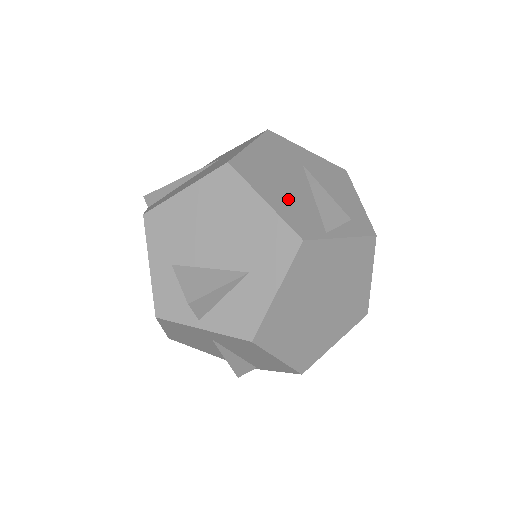
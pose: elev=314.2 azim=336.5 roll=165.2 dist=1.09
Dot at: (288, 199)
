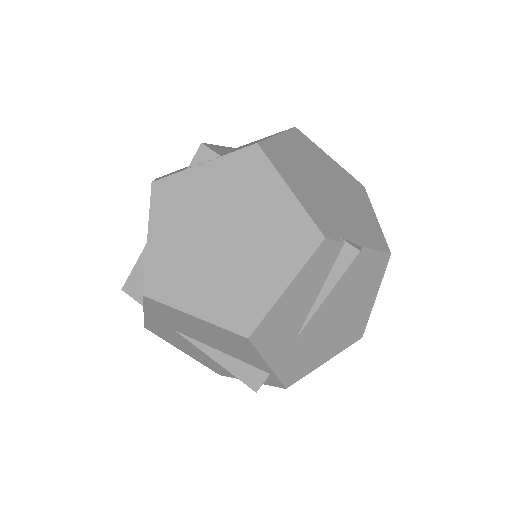
Dot at: occluded
